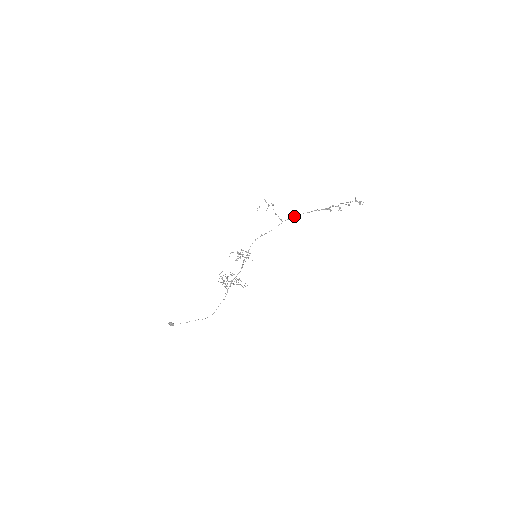
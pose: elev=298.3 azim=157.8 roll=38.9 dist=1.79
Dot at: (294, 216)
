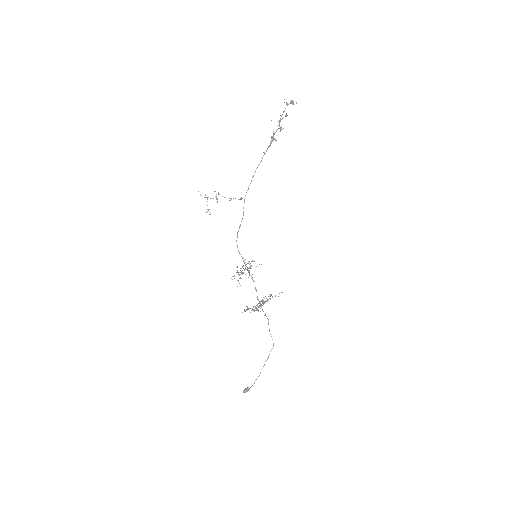
Dot at: occluded
